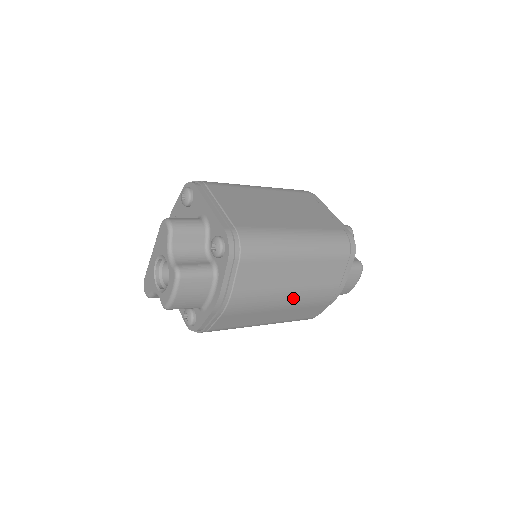
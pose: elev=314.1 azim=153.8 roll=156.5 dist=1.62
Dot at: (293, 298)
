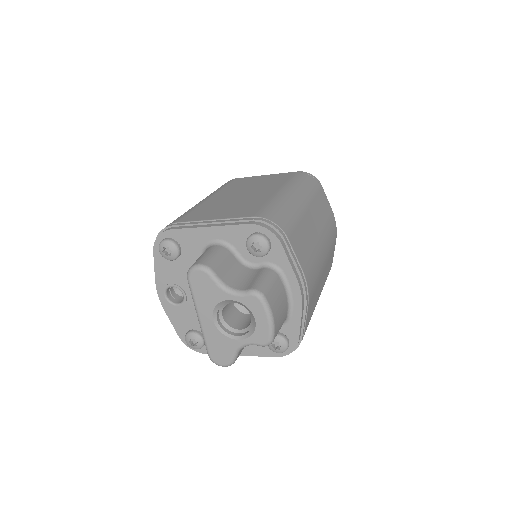
Dot at: (325, 248)
